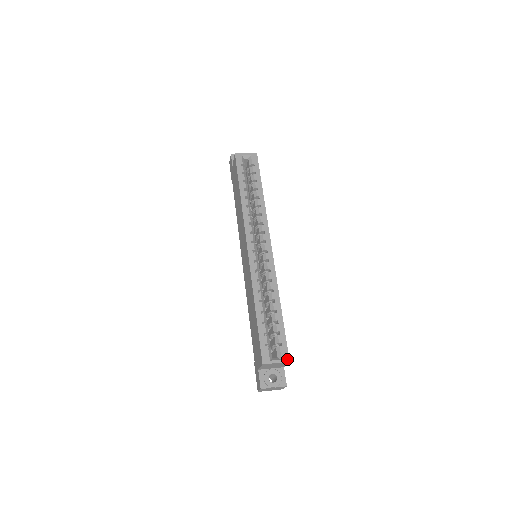
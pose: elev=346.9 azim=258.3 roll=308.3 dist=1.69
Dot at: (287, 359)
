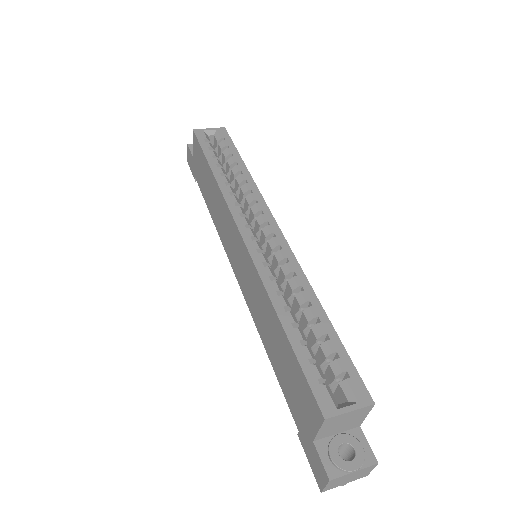
Dot at: (368, 400)
